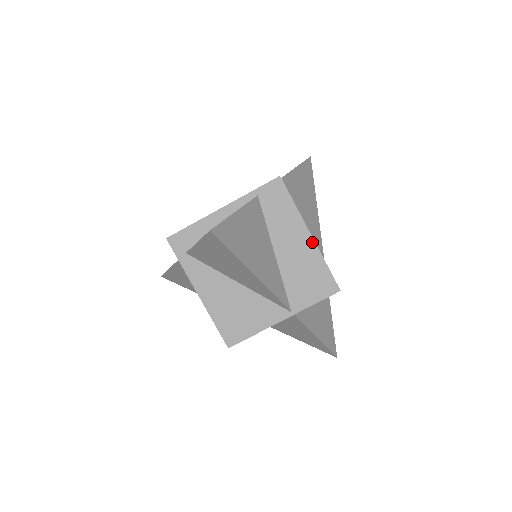
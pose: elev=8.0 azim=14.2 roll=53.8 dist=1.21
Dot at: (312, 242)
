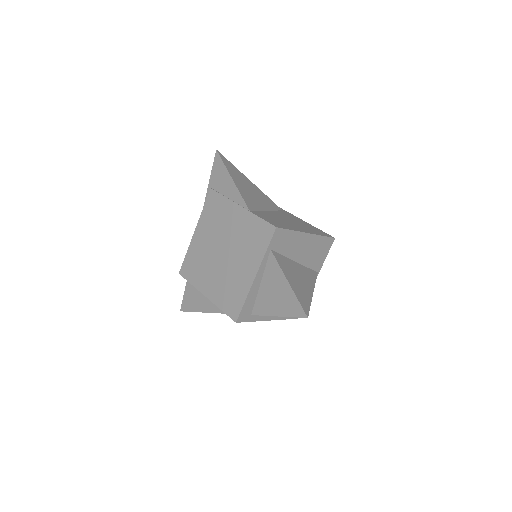
Dot at: (311, 236)
